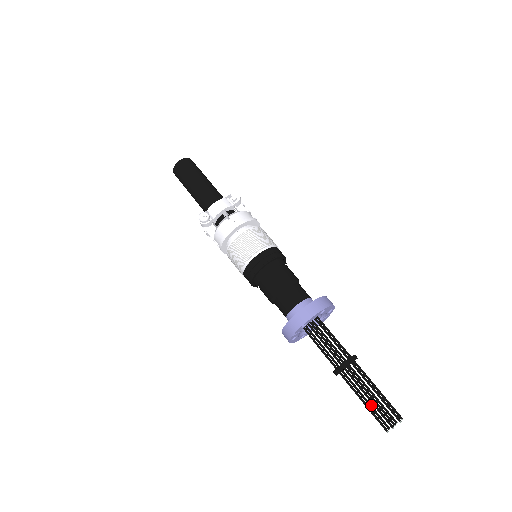
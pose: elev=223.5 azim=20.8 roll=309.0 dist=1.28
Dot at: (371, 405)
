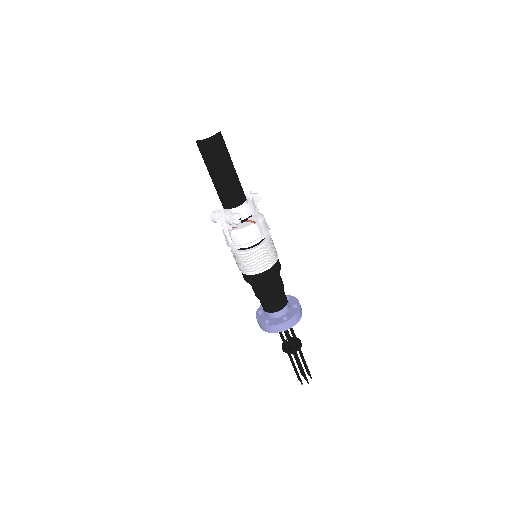
Dot at: occluded
